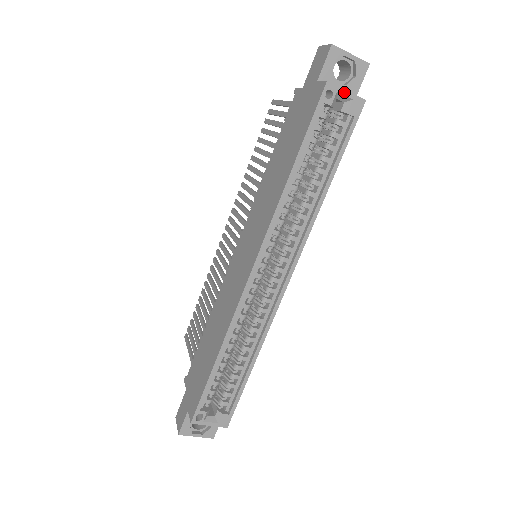
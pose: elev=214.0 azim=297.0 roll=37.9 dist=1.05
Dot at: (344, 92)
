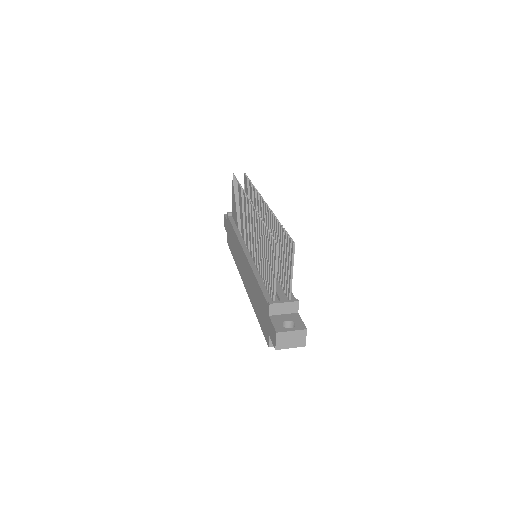
Dot at: occluded
